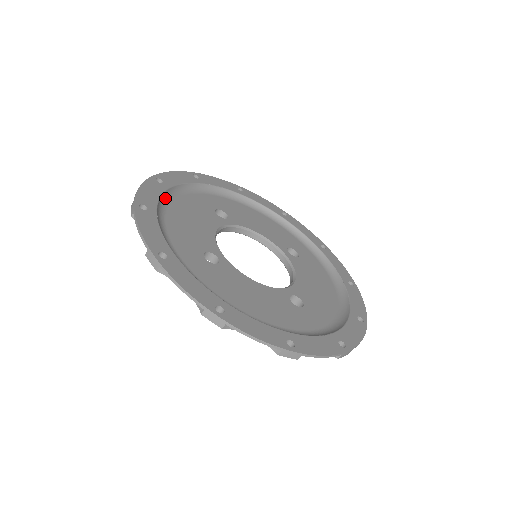
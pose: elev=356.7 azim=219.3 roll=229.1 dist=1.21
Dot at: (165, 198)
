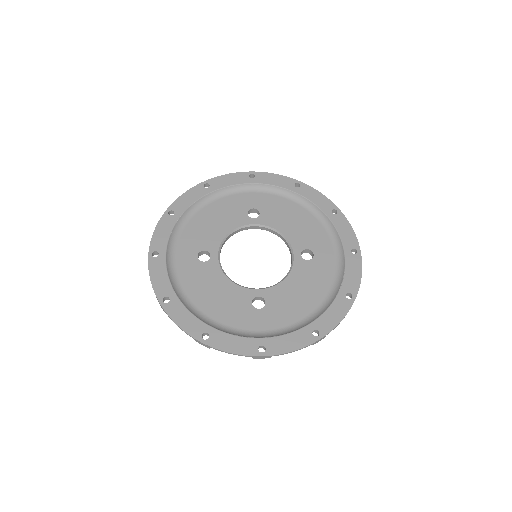
Dot at: (203, 201)
